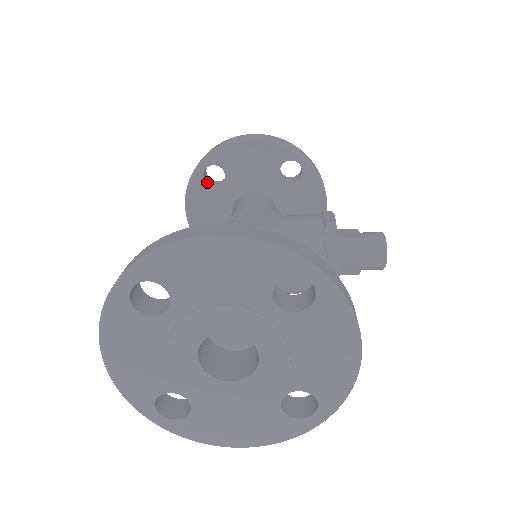
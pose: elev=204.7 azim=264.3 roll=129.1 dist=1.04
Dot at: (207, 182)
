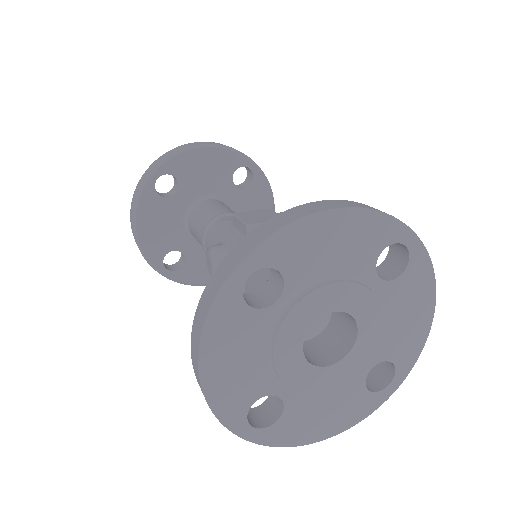
Dot at: (158, 193)
